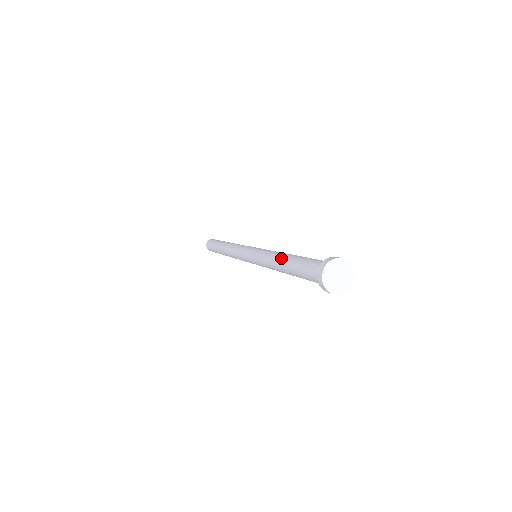
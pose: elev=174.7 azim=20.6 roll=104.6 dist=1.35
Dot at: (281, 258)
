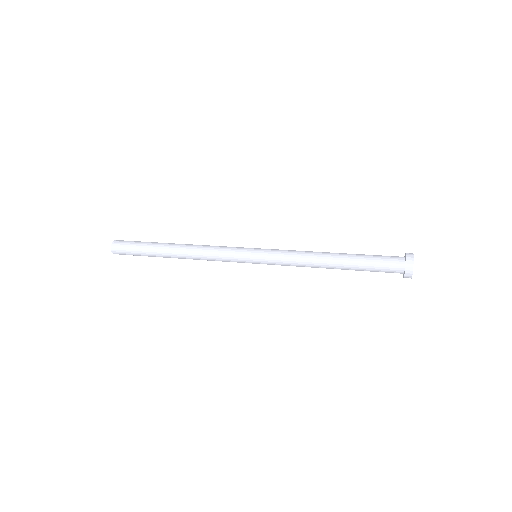
Dot at: (330, 253)
